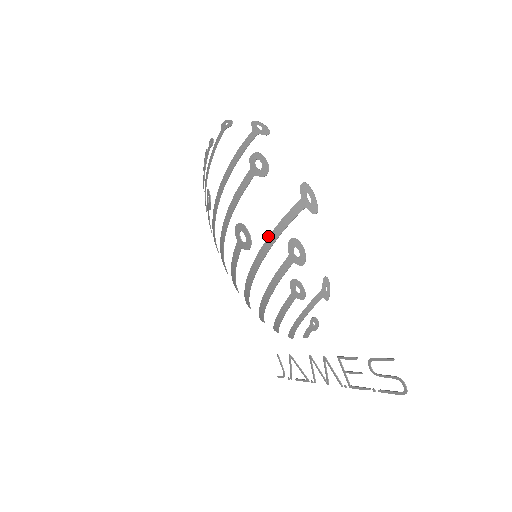
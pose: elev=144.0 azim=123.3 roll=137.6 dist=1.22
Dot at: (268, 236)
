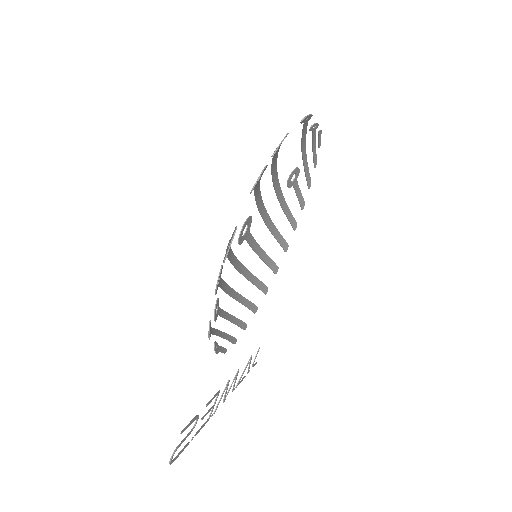
Dot at: occluded
